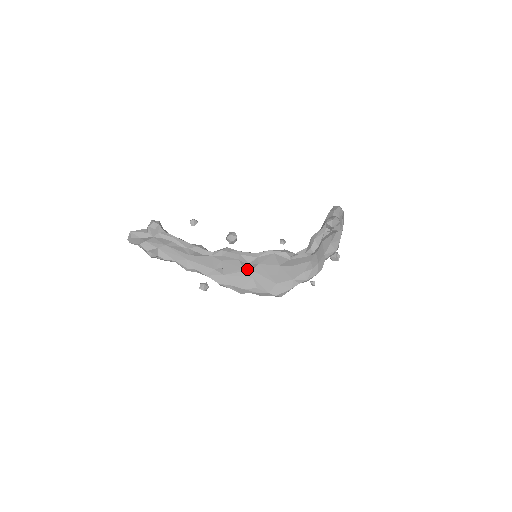
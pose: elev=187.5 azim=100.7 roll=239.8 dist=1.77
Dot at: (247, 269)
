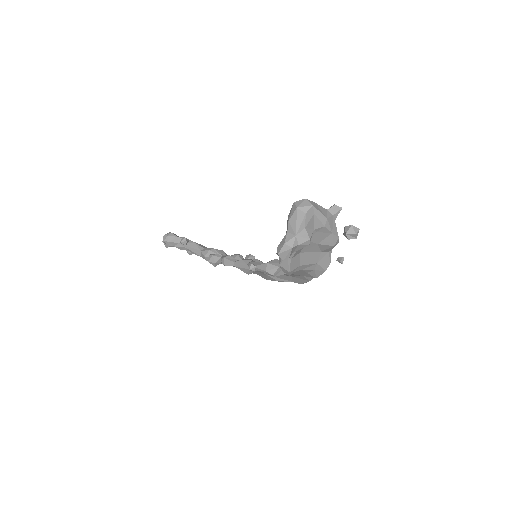
Dot at: occluded
